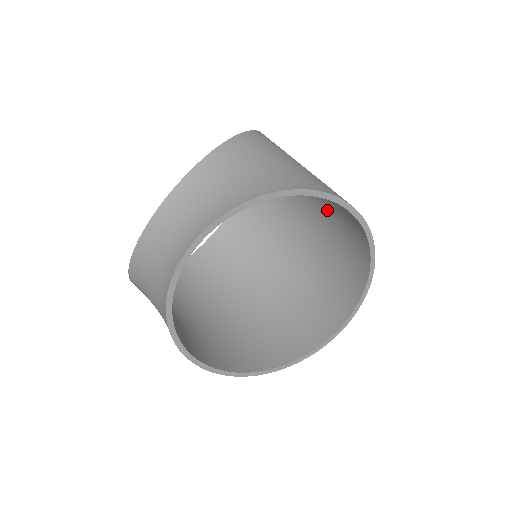
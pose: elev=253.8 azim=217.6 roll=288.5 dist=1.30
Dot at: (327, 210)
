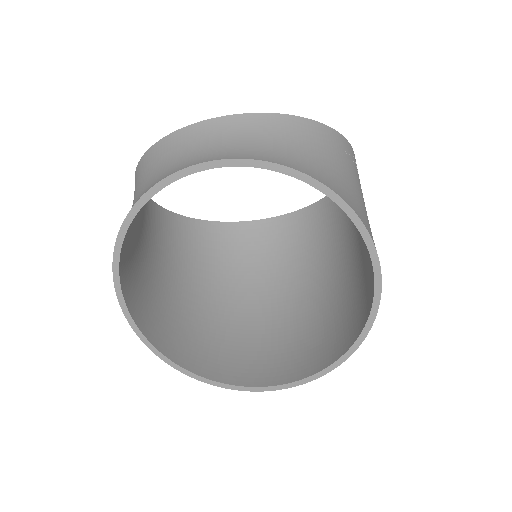
Dot at: (352, 273)
